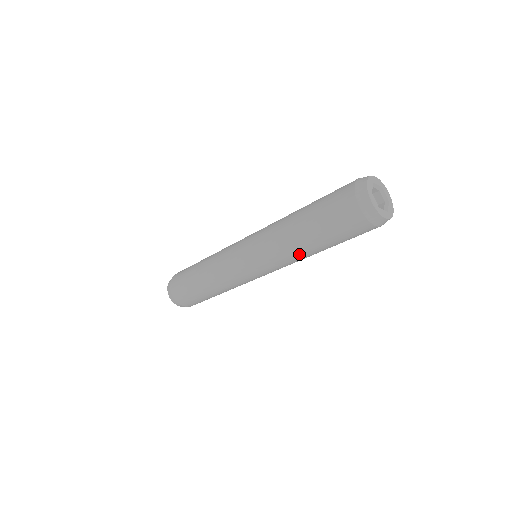
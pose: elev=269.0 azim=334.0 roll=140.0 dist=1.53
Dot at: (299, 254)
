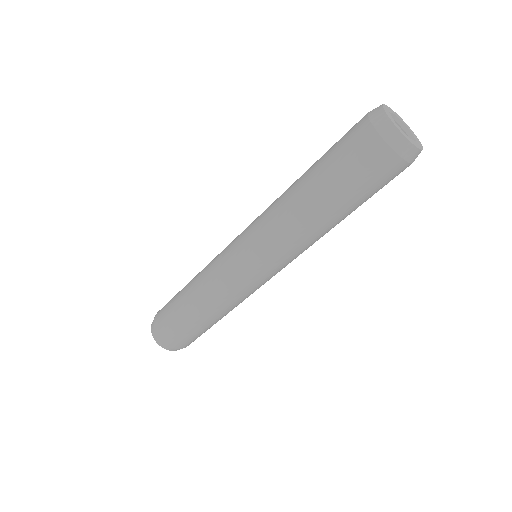
Dot at: (297, 216)
